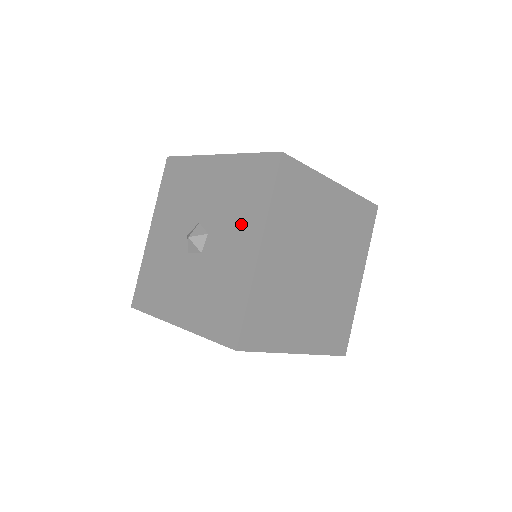
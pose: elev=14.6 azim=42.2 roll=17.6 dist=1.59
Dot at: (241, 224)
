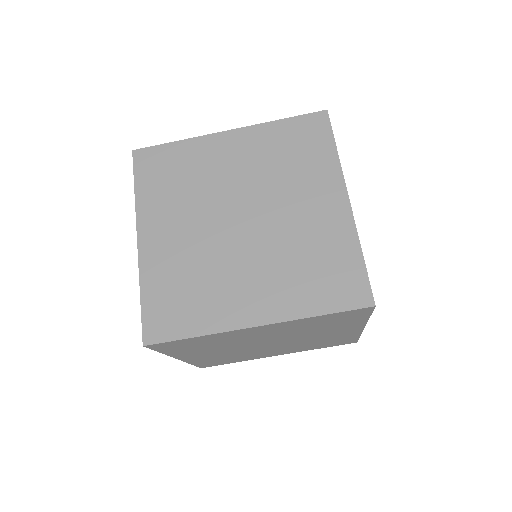
Dot at: occluded
